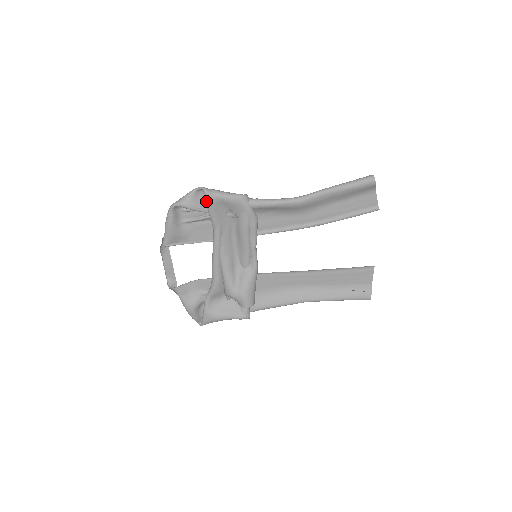
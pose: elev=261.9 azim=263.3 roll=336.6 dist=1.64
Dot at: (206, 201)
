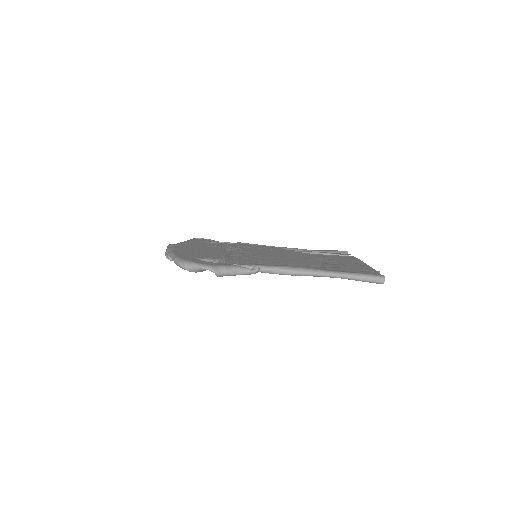
Dot at: occluded
